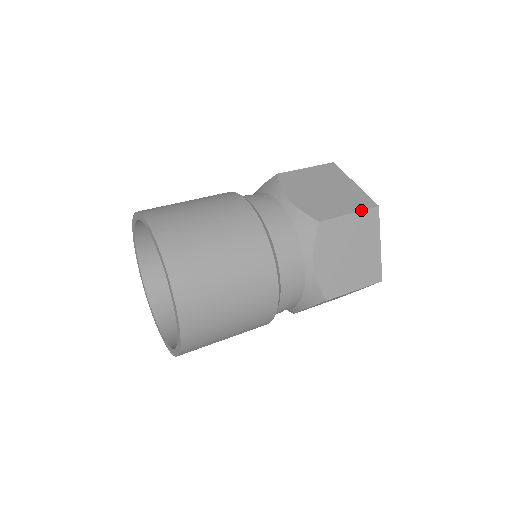
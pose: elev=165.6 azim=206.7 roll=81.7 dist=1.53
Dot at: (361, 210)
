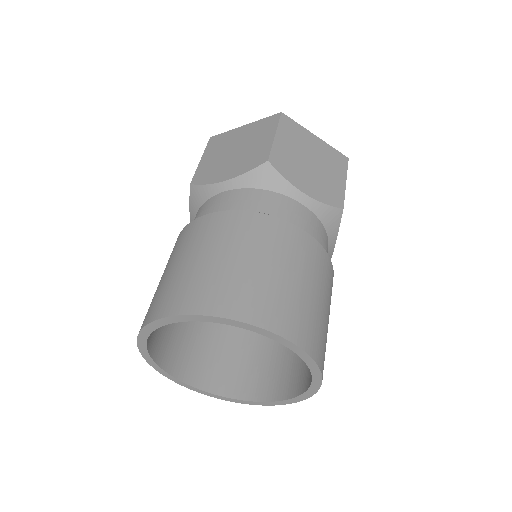
Dot at: occluded
